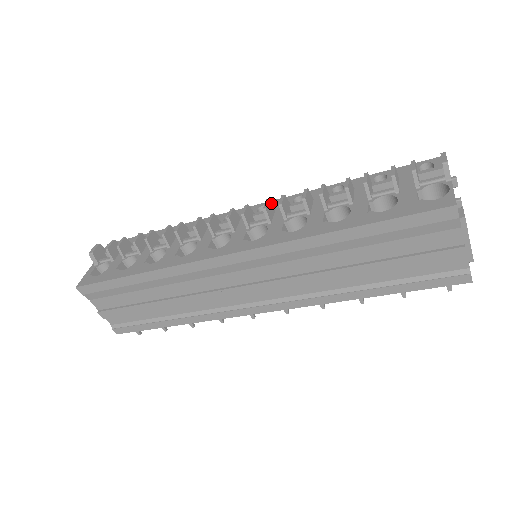
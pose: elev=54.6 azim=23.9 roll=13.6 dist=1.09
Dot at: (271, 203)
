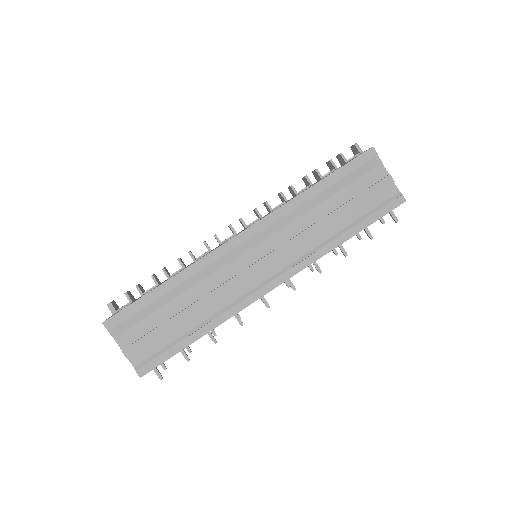
Dot at: occluded
